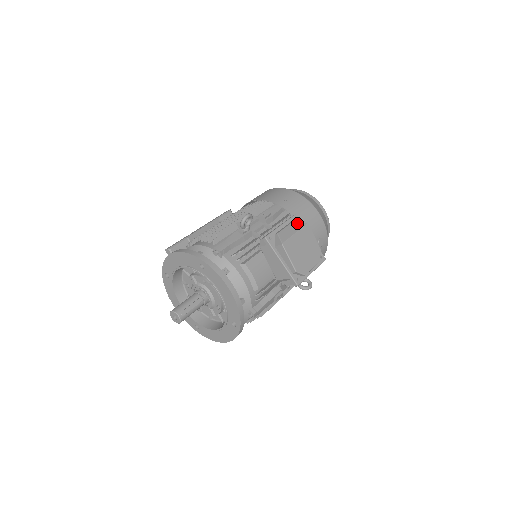
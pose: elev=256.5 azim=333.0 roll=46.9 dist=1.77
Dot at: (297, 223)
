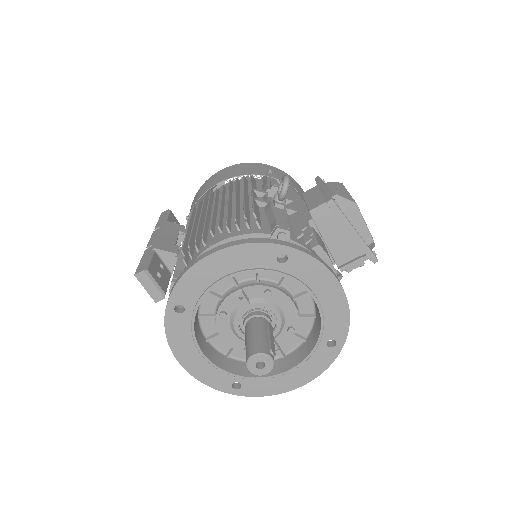
Dot at: (335, 183)
